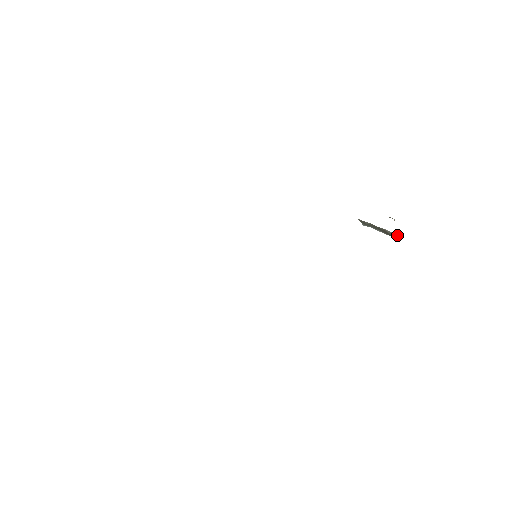
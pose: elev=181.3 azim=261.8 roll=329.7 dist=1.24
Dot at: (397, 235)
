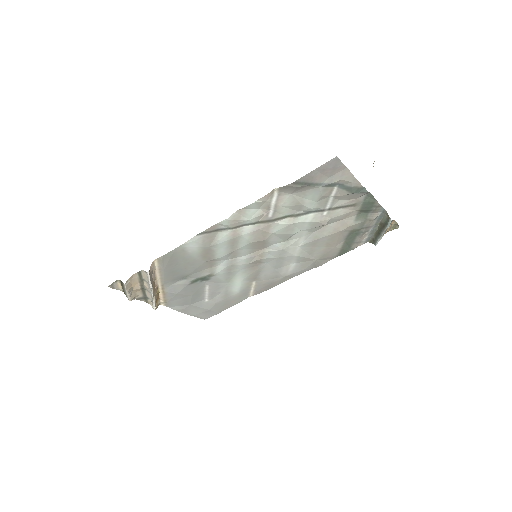
Dot at: (386, 215)
